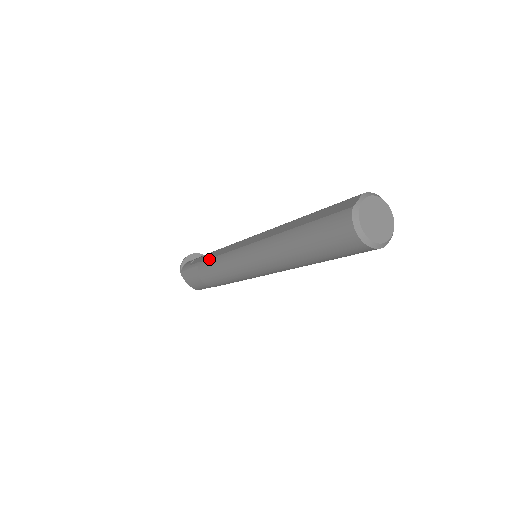
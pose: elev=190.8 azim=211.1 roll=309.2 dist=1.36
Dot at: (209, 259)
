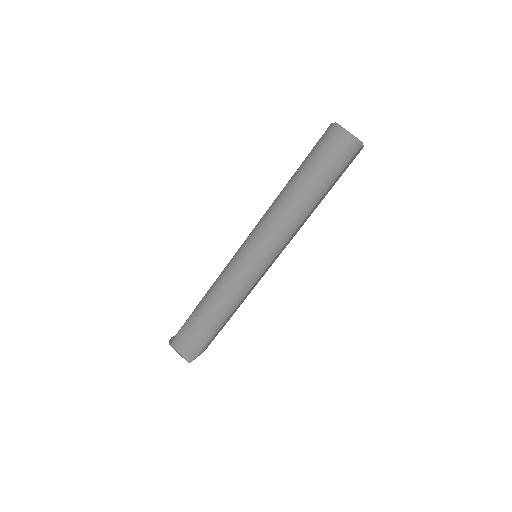
Dot at: (207, 291)
